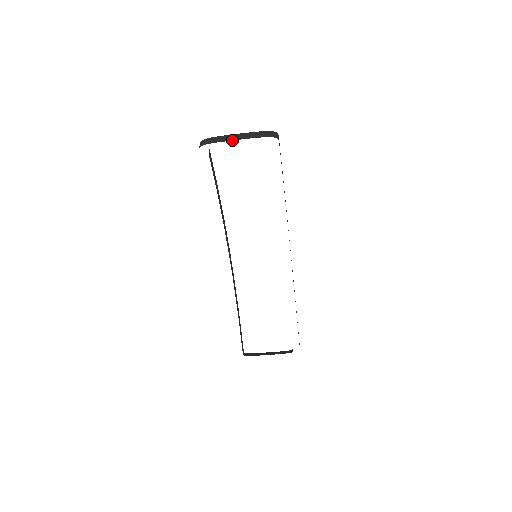
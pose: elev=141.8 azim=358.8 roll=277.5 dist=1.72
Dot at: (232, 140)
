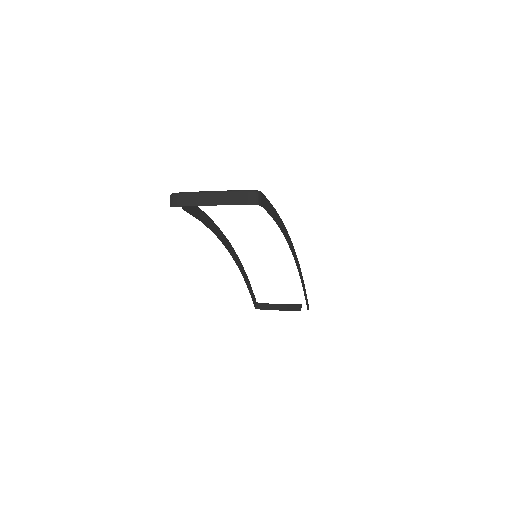
Dot at: (205, 205)
